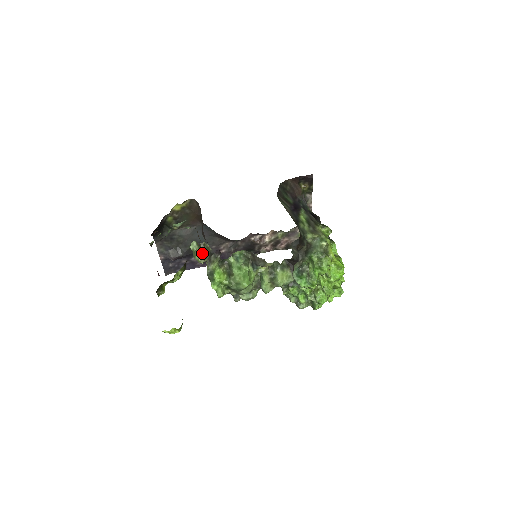
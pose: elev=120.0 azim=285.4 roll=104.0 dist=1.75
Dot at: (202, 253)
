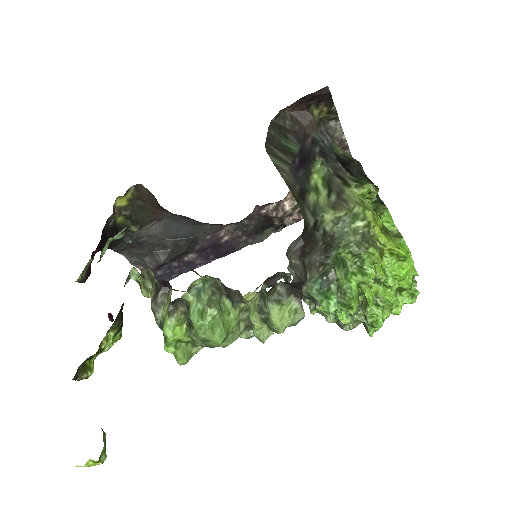
Dot at: (148, 287)
